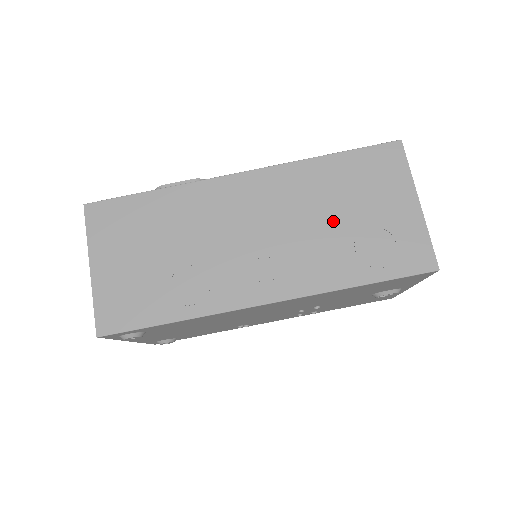
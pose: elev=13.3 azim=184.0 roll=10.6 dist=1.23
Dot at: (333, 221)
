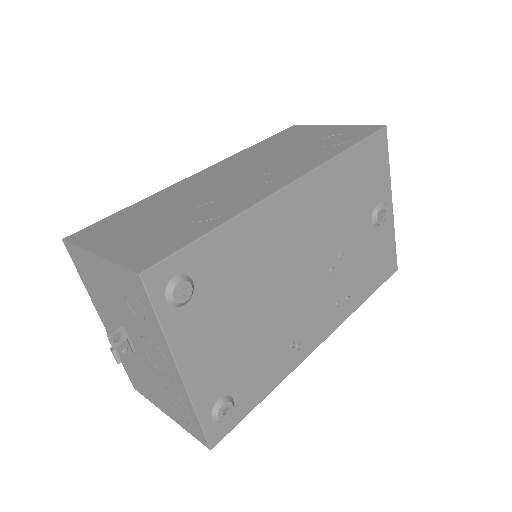
Dot at: (291, 150)
